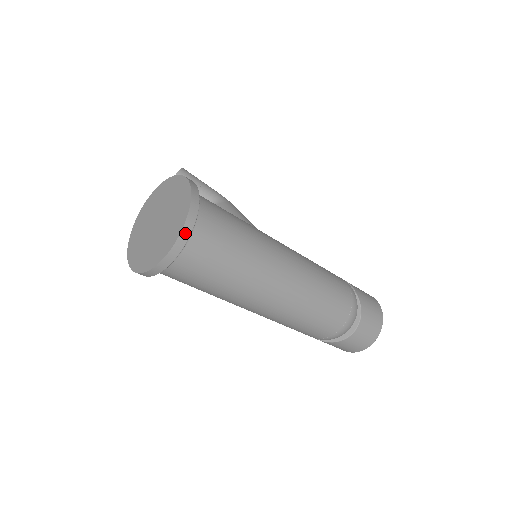
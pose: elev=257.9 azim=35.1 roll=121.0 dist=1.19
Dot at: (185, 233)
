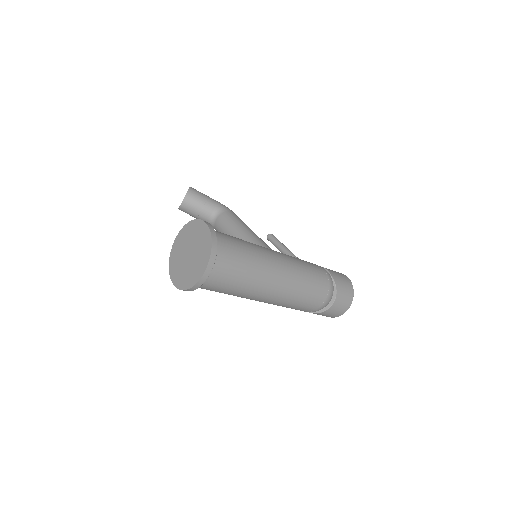
Dot at: (211, 263)
